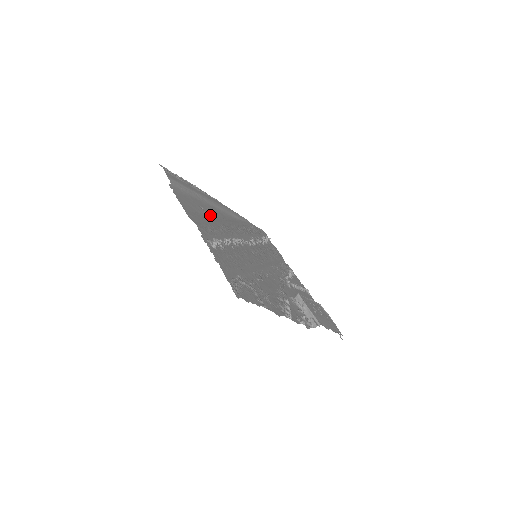
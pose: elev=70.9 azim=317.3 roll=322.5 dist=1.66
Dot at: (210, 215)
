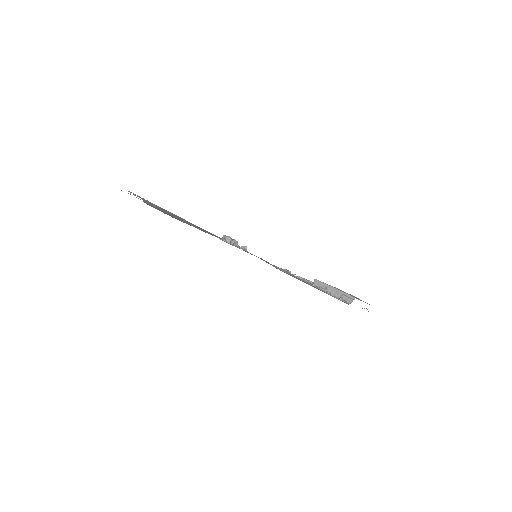
Dot at: occluded
